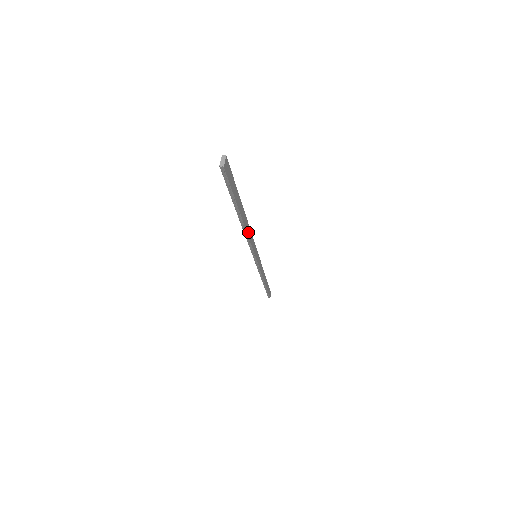
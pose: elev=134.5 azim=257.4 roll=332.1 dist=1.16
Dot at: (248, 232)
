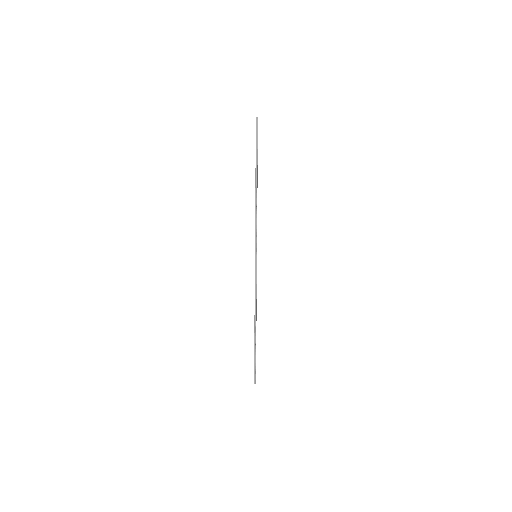
Dot at: occluded
